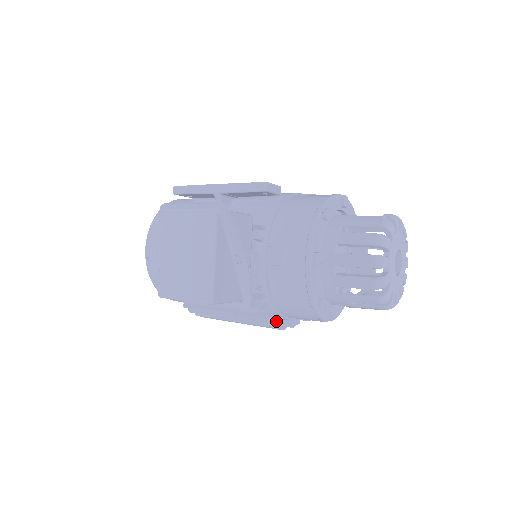
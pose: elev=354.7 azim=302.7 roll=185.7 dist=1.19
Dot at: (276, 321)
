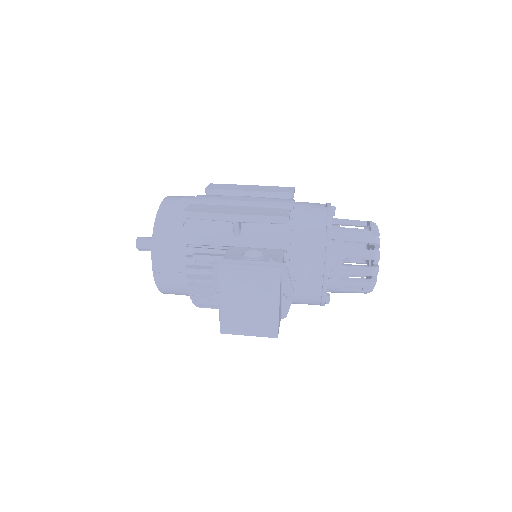
Dot at: occluded
